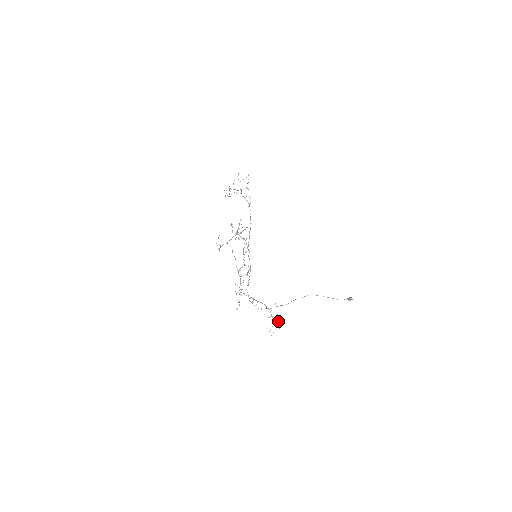
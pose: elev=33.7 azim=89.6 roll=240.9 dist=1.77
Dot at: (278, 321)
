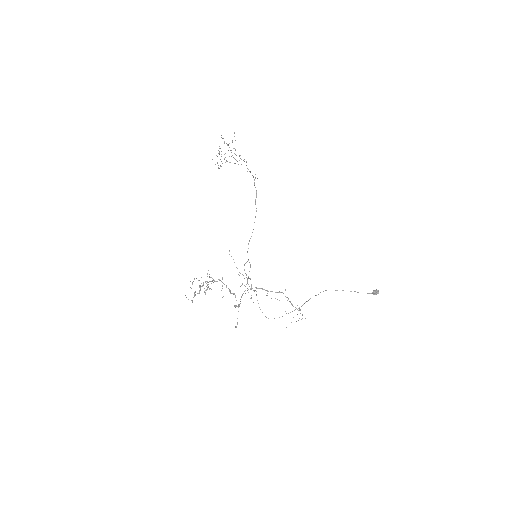
Dot at: occluded
